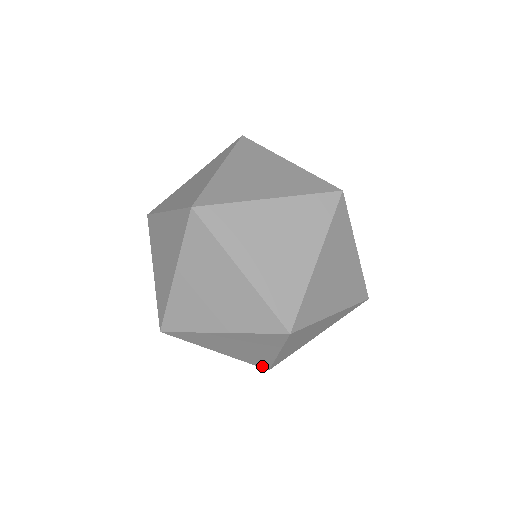
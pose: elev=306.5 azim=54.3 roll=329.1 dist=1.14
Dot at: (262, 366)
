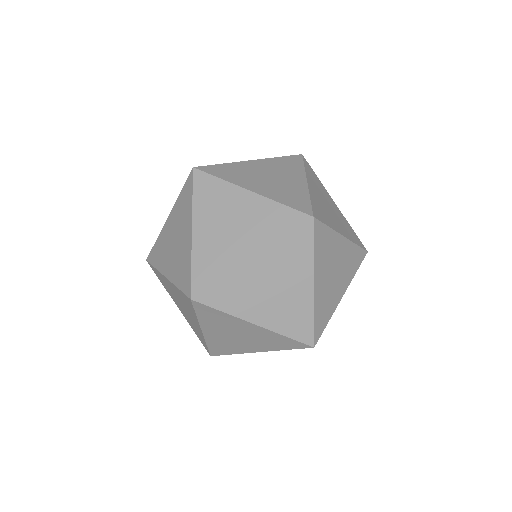
Dot at: (205, 346)
